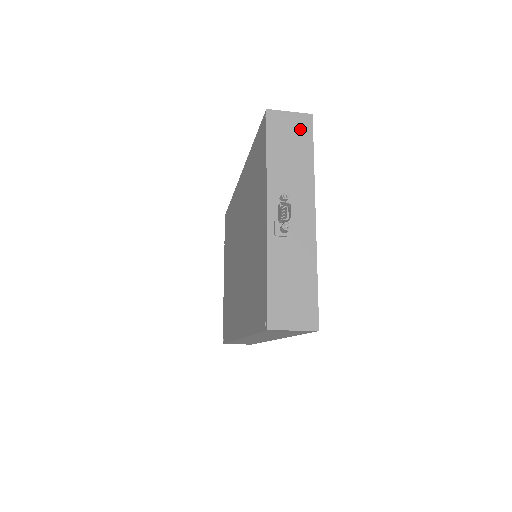
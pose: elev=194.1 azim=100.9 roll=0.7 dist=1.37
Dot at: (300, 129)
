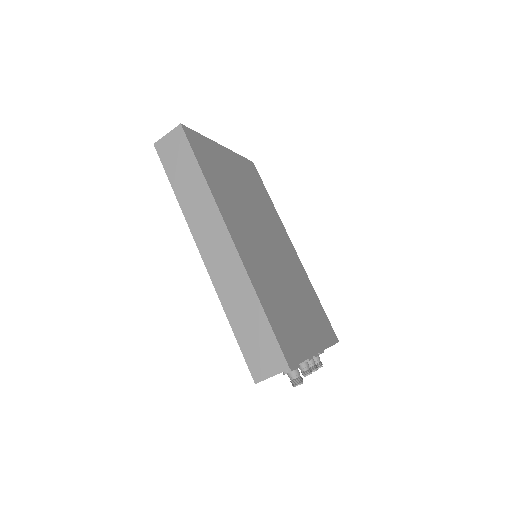
Dot at: occluded
